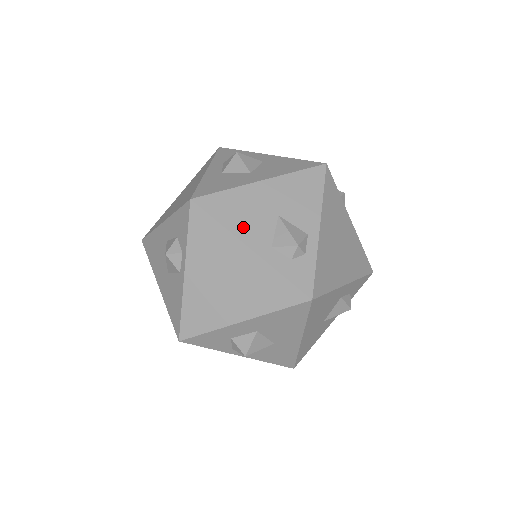
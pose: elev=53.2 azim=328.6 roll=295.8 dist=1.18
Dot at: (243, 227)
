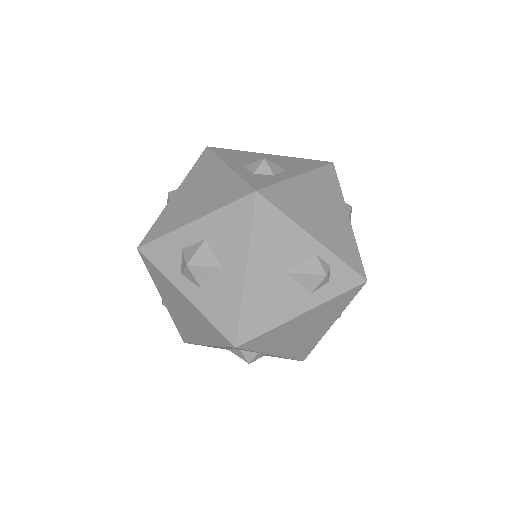
Dot at: (282, 311)
